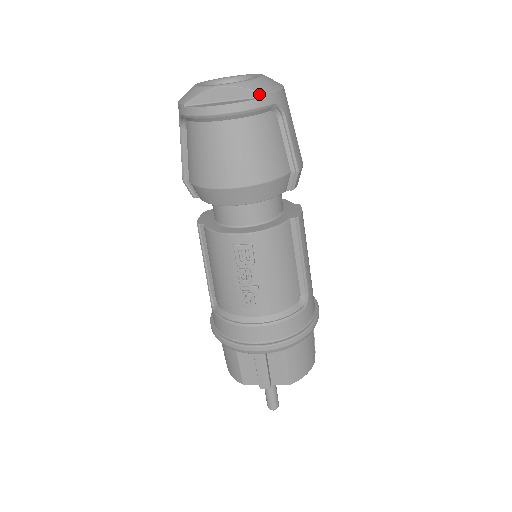
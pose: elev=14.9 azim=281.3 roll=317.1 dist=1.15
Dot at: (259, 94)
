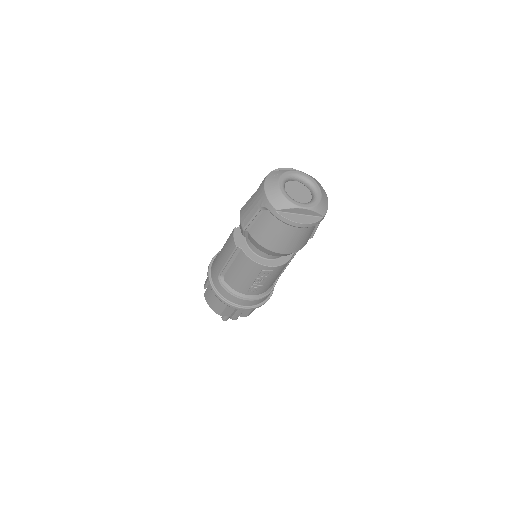
Dot at: (321, 216)
